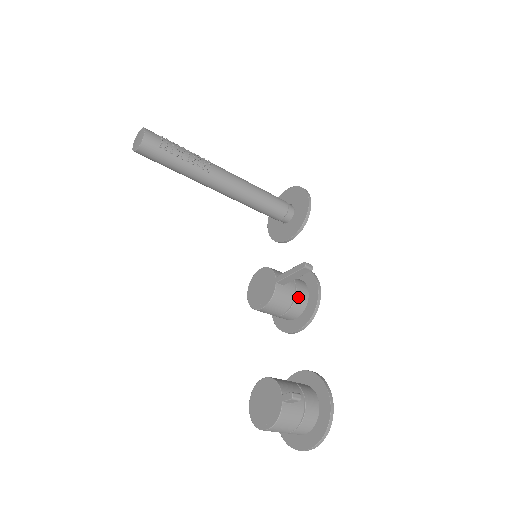
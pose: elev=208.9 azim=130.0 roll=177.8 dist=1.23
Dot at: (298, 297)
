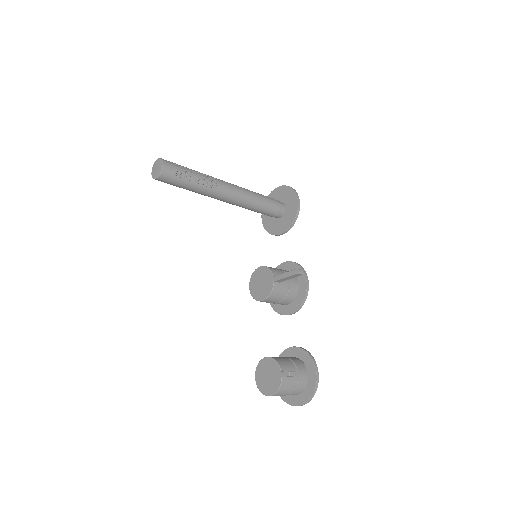
Dot at: (291, 290)
